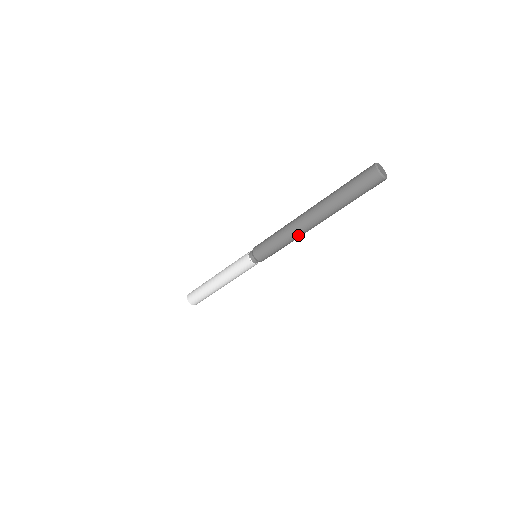
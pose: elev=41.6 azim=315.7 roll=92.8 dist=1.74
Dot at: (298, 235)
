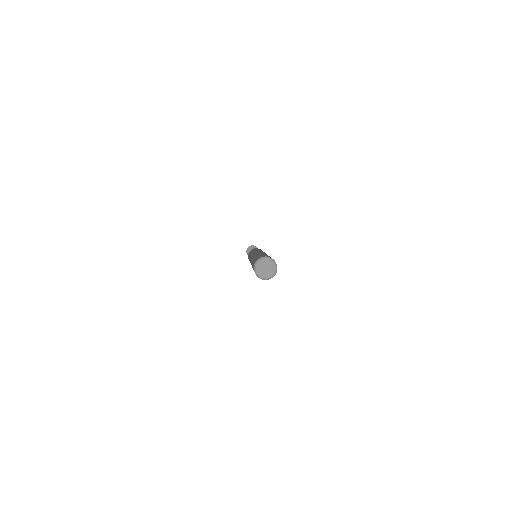
Dot at: occluded
